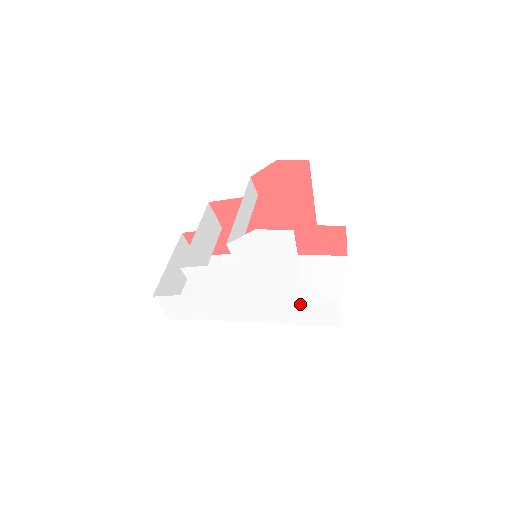
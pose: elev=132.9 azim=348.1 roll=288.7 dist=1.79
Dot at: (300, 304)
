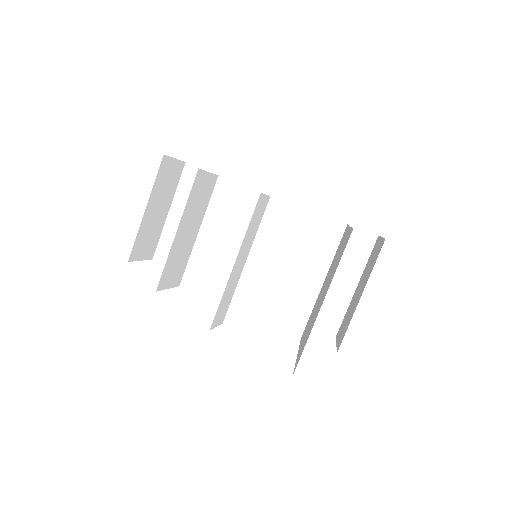
Dot at: occluded
